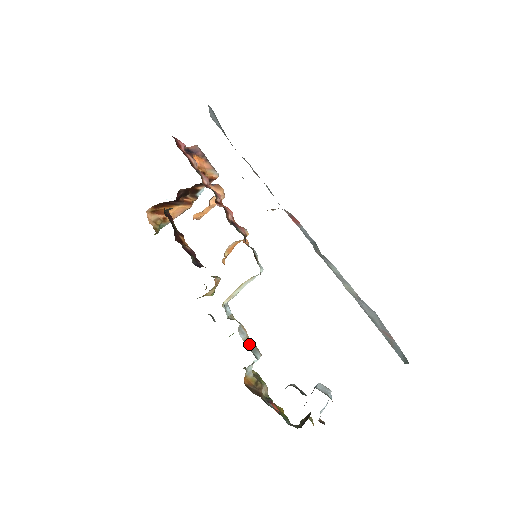
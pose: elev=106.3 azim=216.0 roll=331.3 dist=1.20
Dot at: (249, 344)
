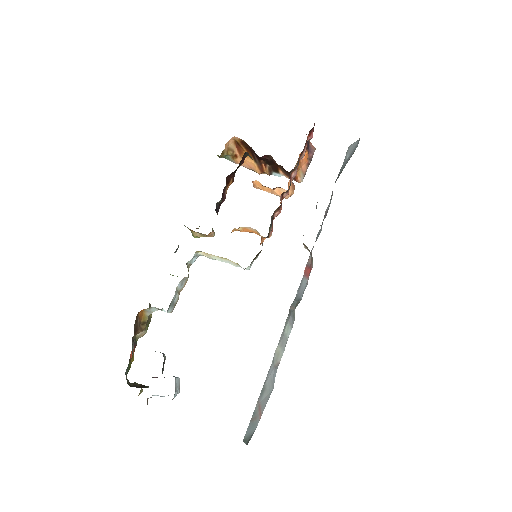
Dot at: (176, 296)
